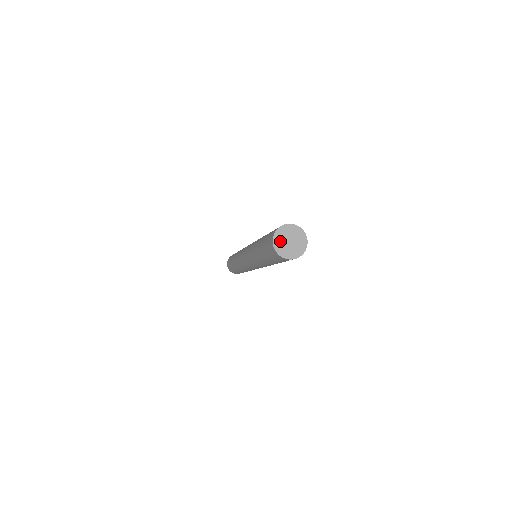
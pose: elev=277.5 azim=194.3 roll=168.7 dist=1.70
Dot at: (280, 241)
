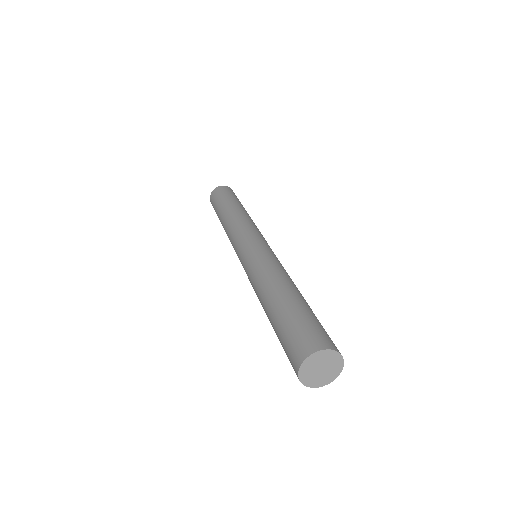
Dot at: (309, 377)
